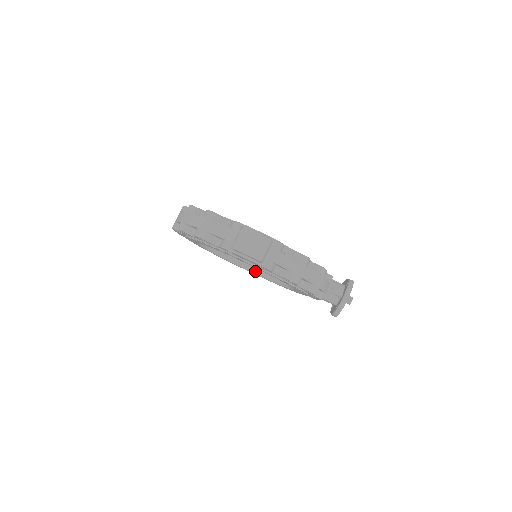
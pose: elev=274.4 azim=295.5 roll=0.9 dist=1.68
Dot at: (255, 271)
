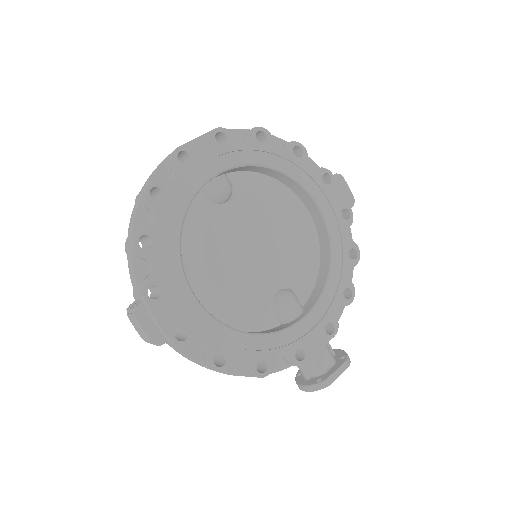
Dot at: occluded
